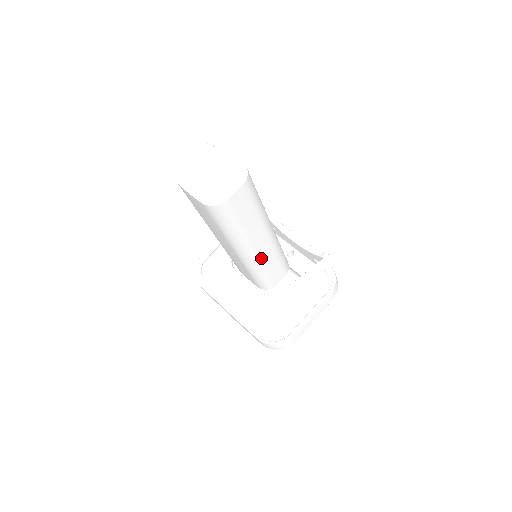
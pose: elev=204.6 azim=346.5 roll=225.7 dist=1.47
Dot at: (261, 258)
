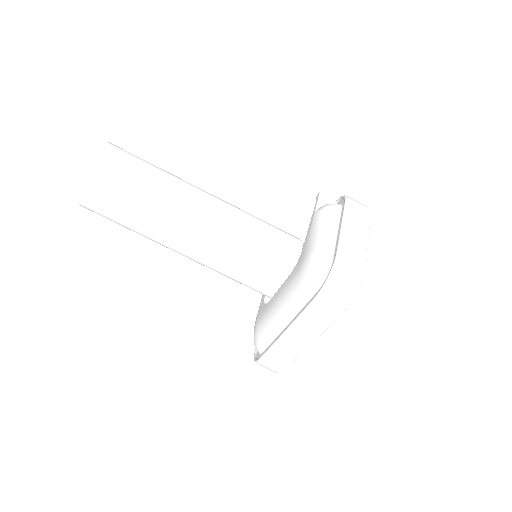
Dot at: (219, 217)
